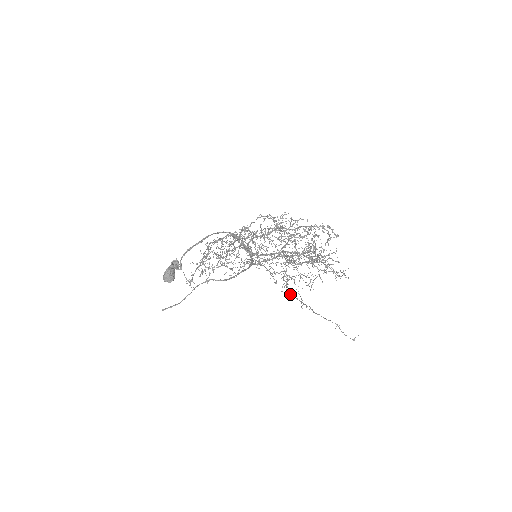
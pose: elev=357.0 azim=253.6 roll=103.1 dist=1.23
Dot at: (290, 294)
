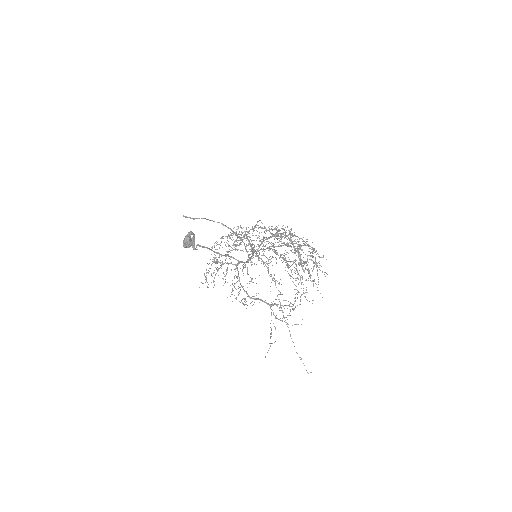
Dot at: (279, 299)
